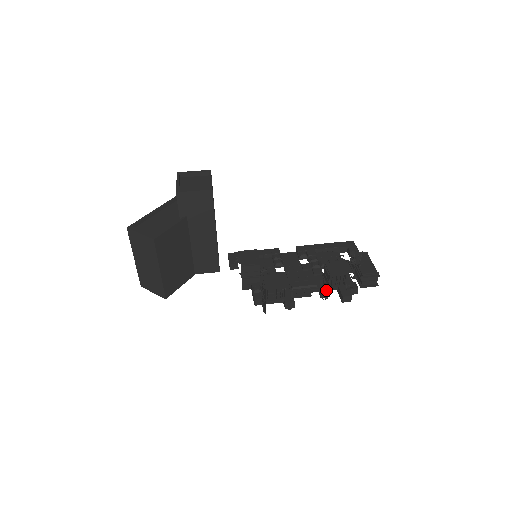
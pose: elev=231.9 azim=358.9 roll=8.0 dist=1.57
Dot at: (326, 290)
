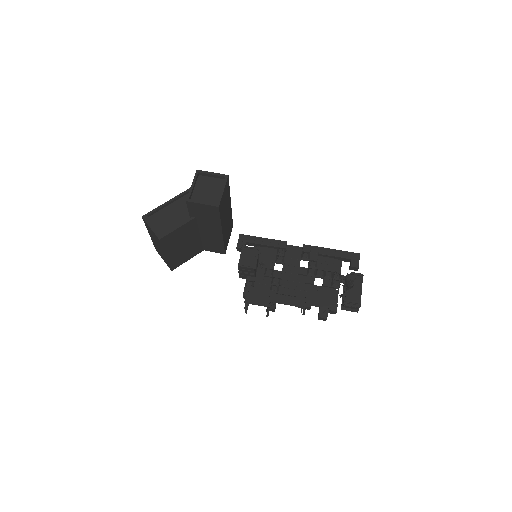
Dot at: occluded
